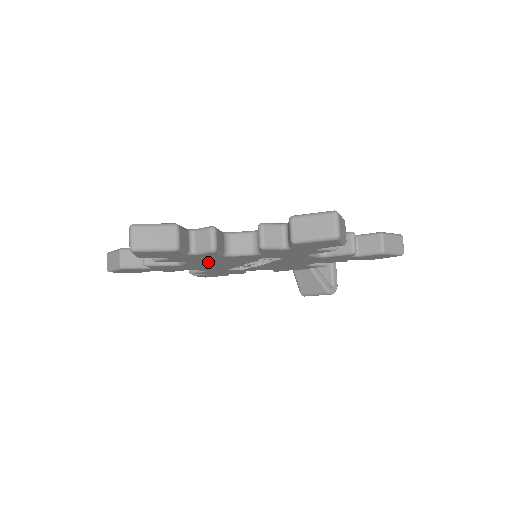
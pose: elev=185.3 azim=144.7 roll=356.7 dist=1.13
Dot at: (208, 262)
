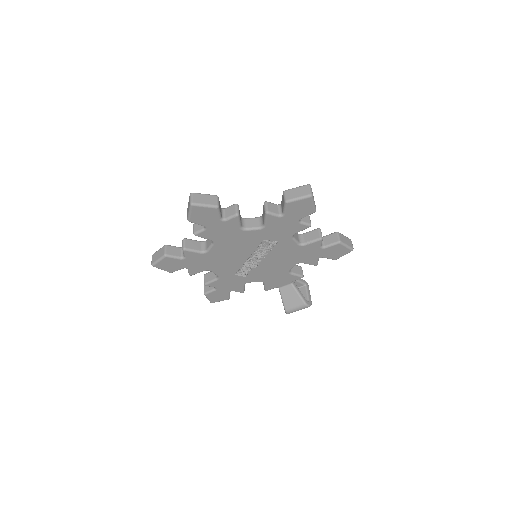
Dot at: (227, 245)
